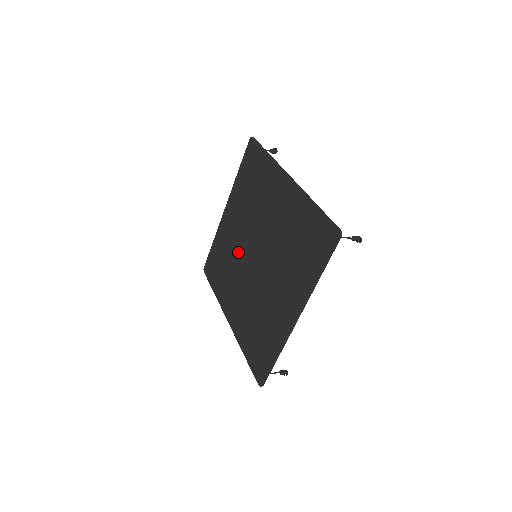
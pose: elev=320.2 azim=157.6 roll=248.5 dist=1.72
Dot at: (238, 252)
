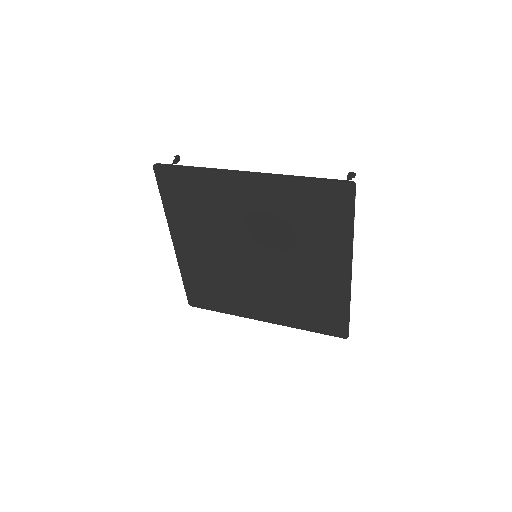
Dot at: (228, 266)
